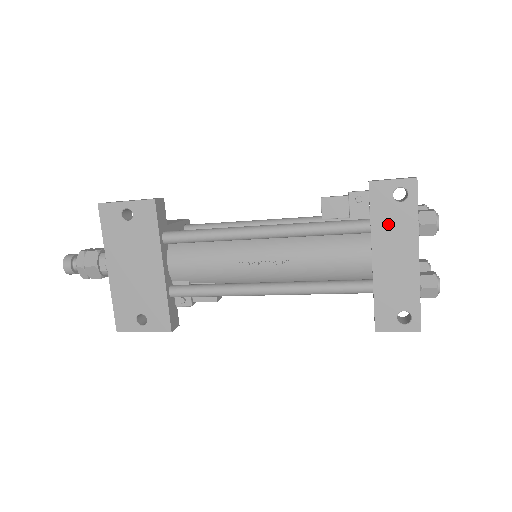
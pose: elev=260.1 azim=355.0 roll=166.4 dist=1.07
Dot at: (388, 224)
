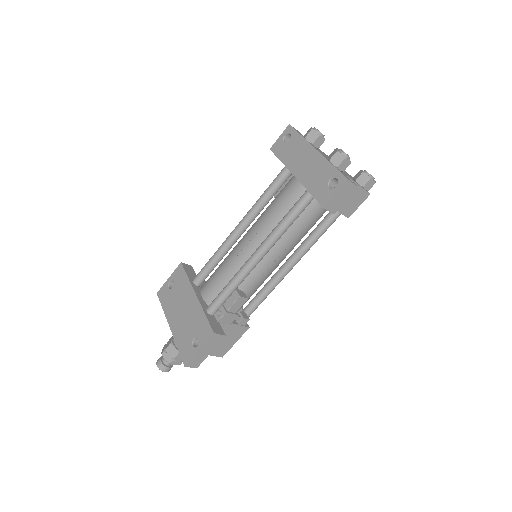
Dot at: (290, 154)
